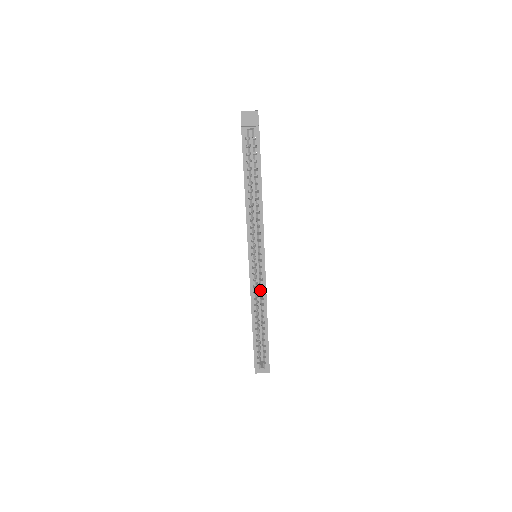
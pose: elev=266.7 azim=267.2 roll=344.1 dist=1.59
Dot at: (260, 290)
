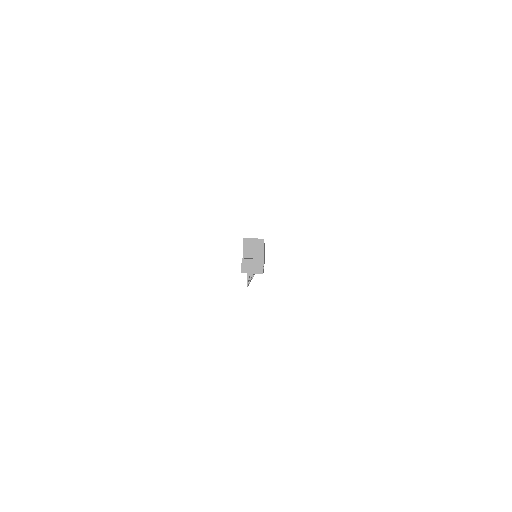
Dot at: occluded
